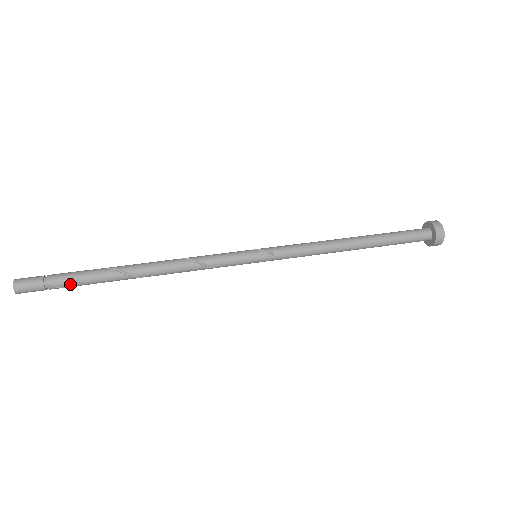
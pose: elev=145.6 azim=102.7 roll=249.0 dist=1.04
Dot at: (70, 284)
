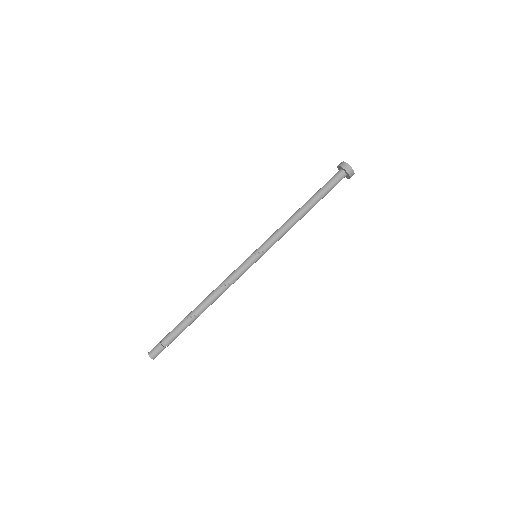
Dot at: occluded
